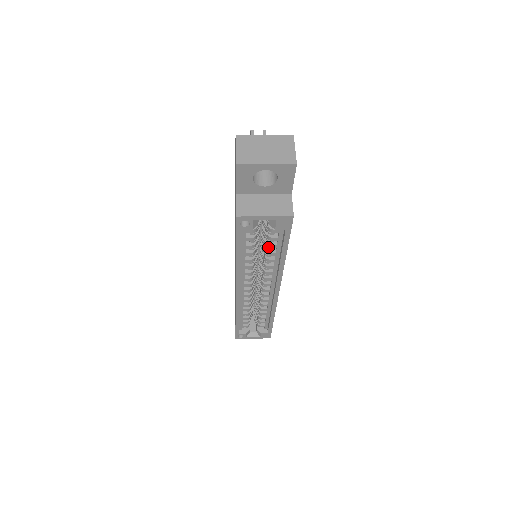
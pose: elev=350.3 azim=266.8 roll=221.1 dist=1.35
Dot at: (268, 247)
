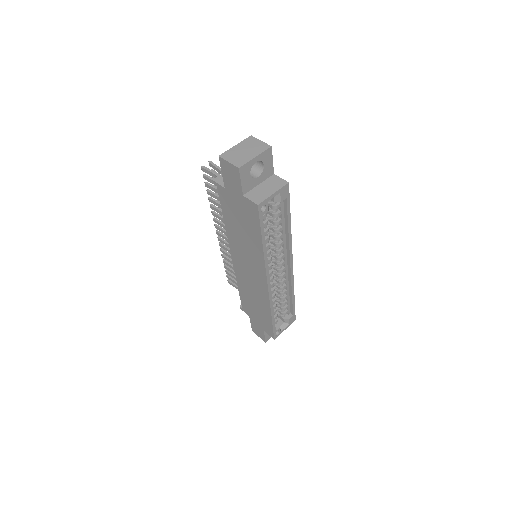
Dot at: (277, 225)
